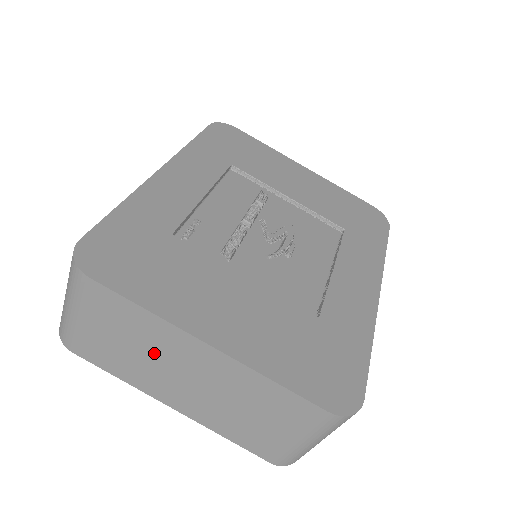
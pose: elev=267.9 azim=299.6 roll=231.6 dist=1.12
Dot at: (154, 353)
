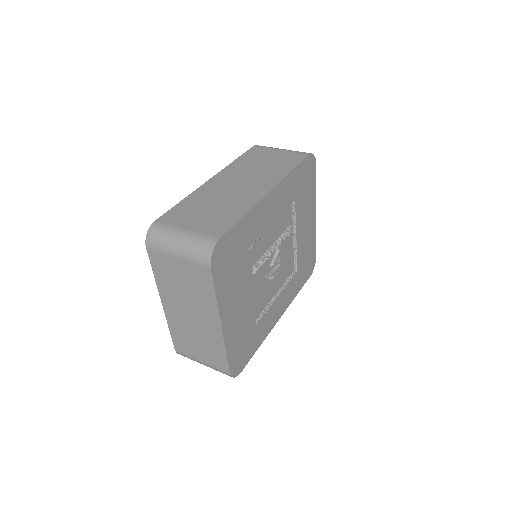
Dot at: (191, 298)
